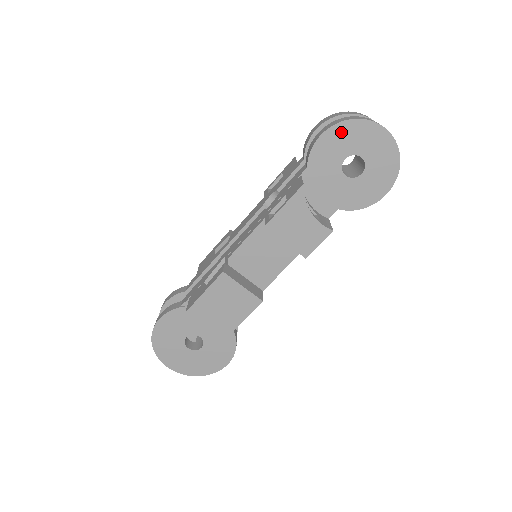
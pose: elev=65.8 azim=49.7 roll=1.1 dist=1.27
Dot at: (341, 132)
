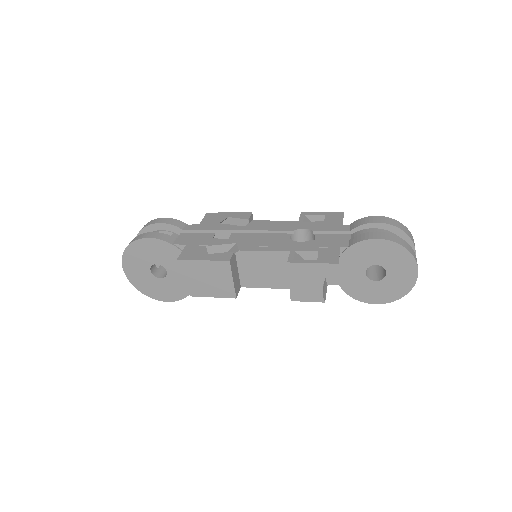
Dot at: (392, 249)
